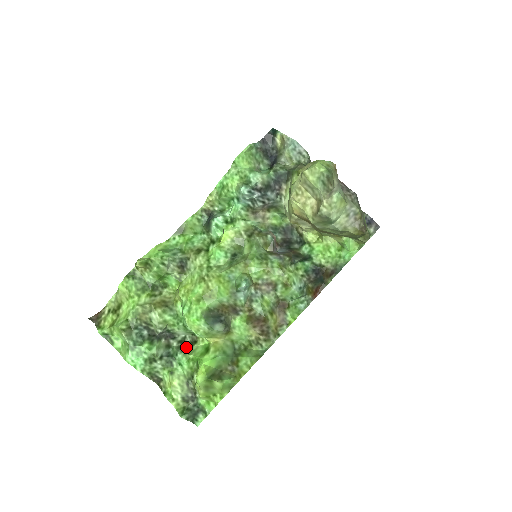
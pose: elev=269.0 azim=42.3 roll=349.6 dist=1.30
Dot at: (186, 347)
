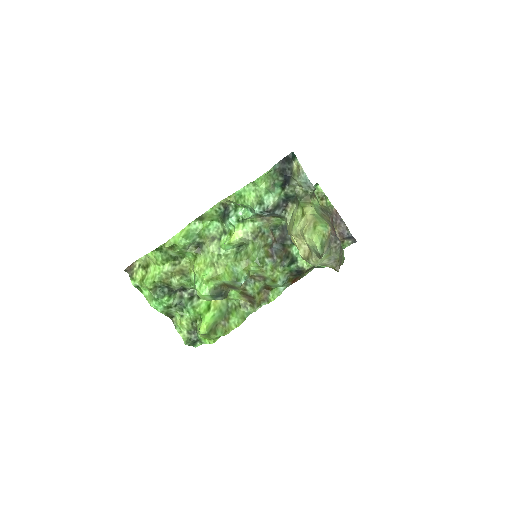
Dot at: (194, 300)
